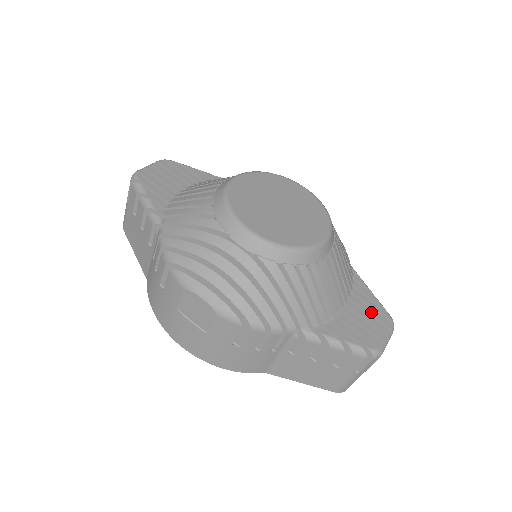
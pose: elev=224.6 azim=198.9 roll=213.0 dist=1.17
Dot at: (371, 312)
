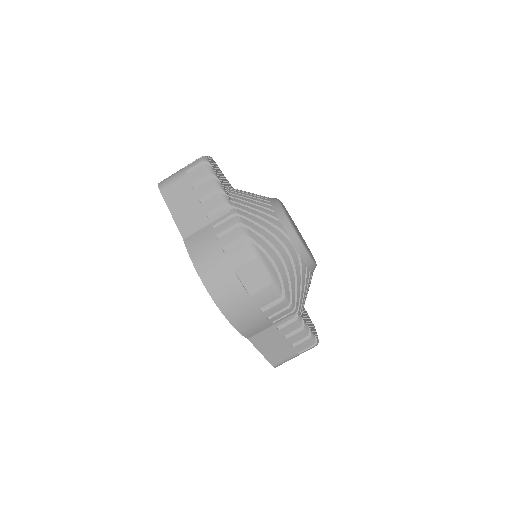
Dot at: occluded
